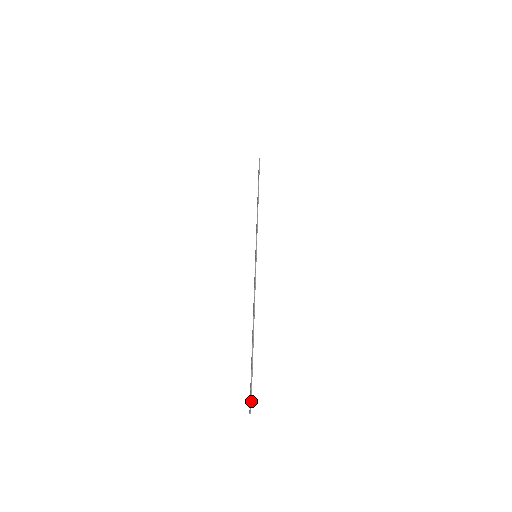
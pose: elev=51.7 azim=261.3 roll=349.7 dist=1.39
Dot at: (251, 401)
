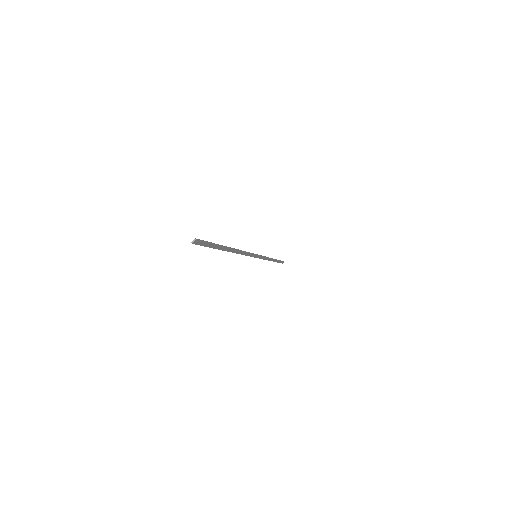
Dot at: (201, 240)
